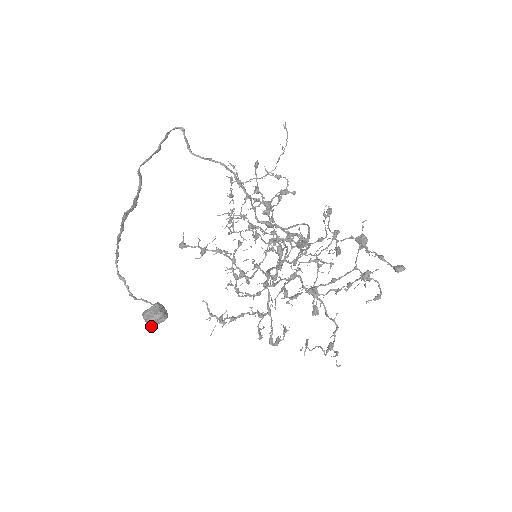
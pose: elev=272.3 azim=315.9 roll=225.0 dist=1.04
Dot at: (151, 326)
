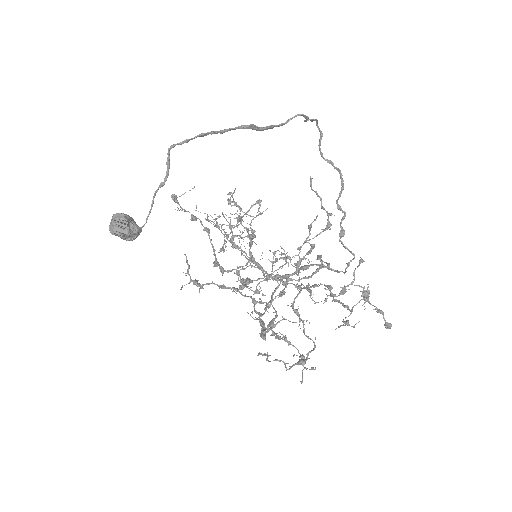
Dot at: (120, 232)
